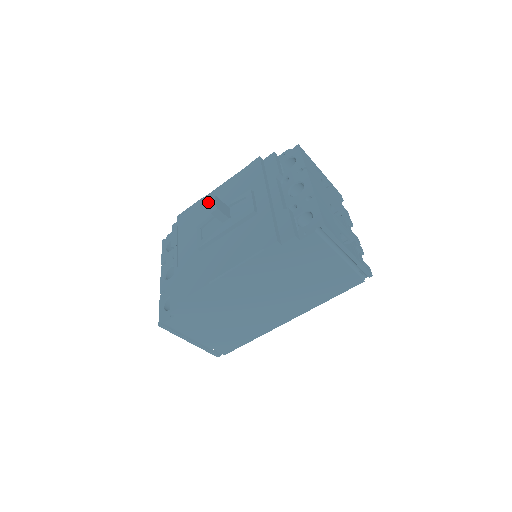
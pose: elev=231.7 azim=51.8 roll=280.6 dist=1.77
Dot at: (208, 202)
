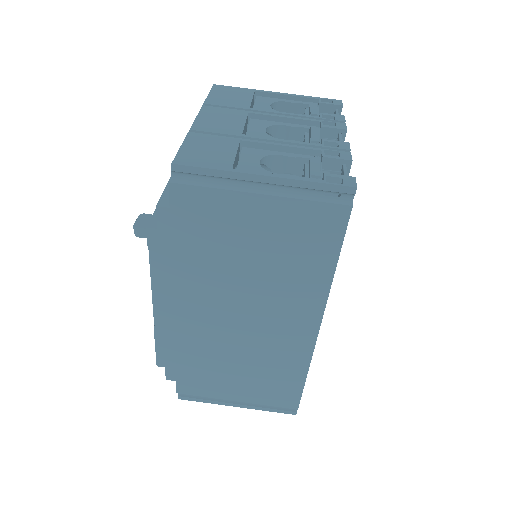
Dot at: occluded
